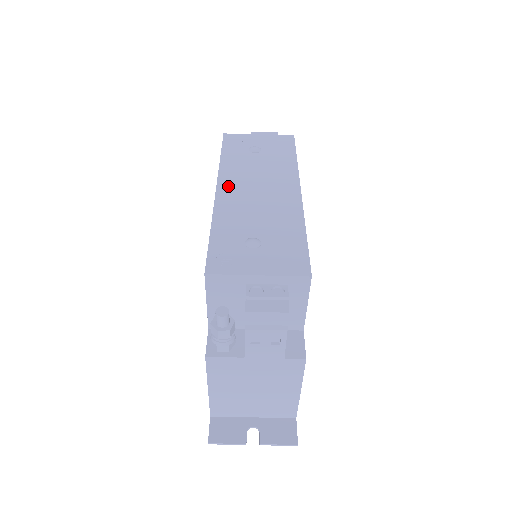
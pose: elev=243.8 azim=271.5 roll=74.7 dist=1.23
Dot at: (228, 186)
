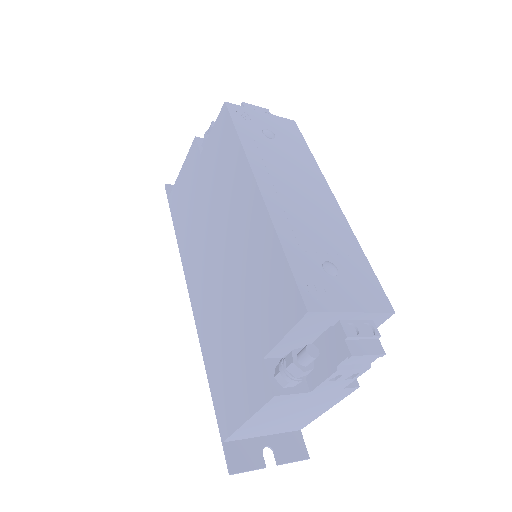
Dot at: (269, 184)
